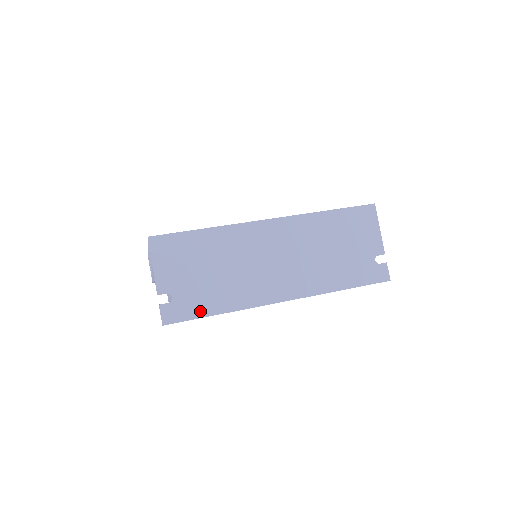
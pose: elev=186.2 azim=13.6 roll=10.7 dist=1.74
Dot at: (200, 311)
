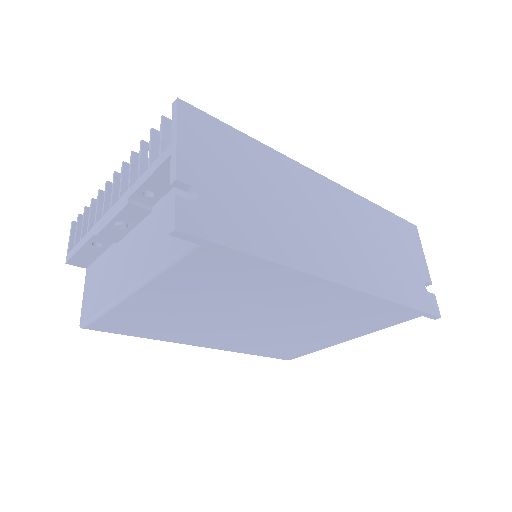
Dot at: (236, 239)
